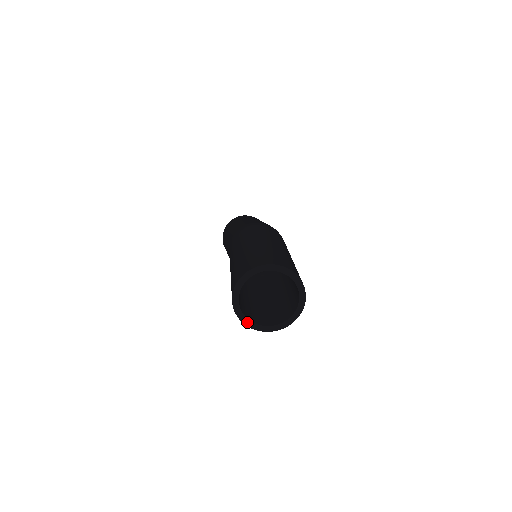
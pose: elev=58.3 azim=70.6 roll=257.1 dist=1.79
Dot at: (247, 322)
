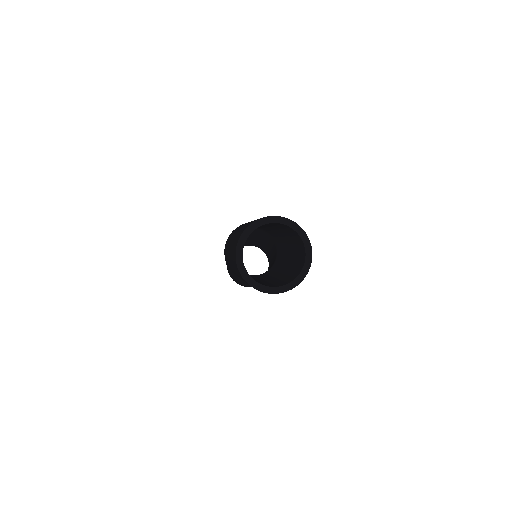
Dot at: (279, 290)
